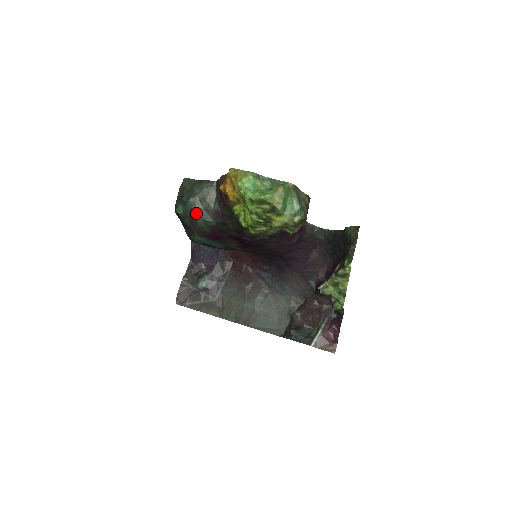
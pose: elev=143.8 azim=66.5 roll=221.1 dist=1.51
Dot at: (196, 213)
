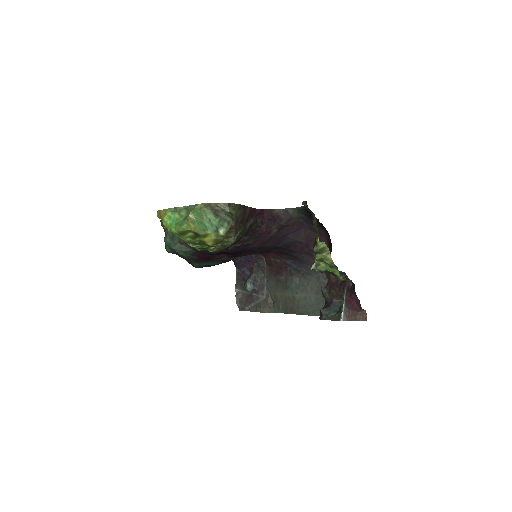
Dot at: (174, 249)
